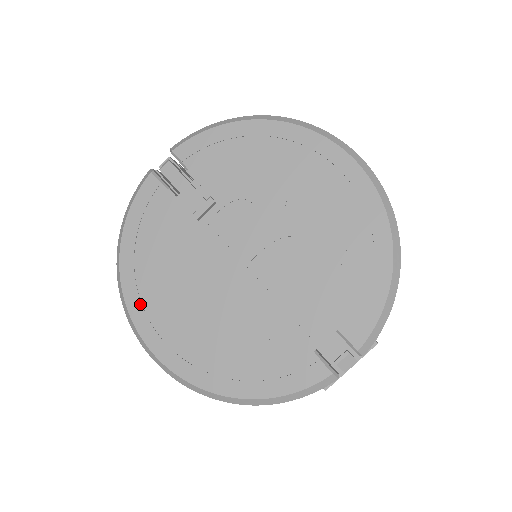
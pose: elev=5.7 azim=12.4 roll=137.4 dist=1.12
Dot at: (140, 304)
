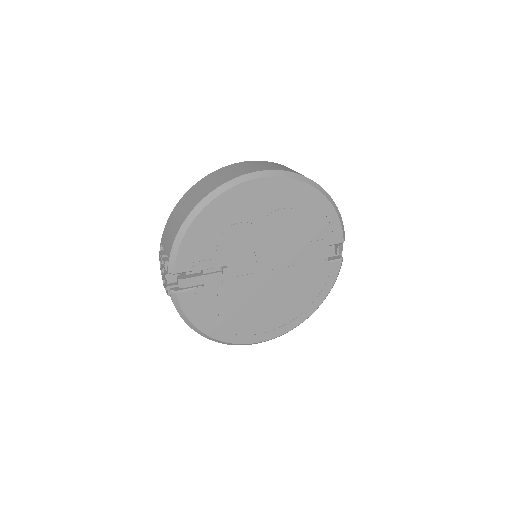
Dot at: (241, 336)
